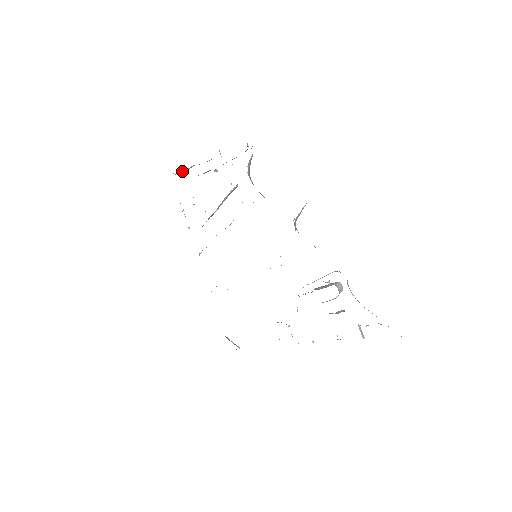
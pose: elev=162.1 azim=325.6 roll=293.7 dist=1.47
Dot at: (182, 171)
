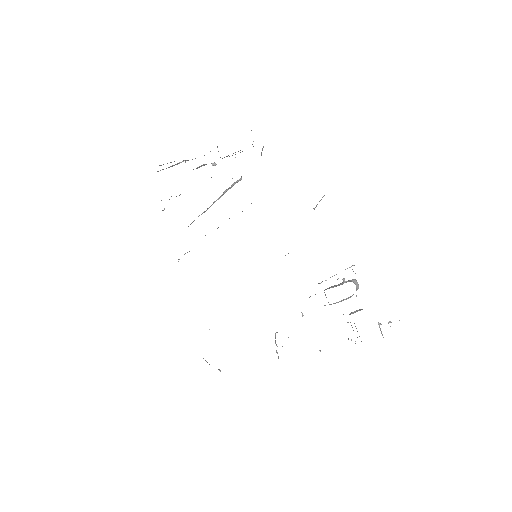
Dot at: occluded
